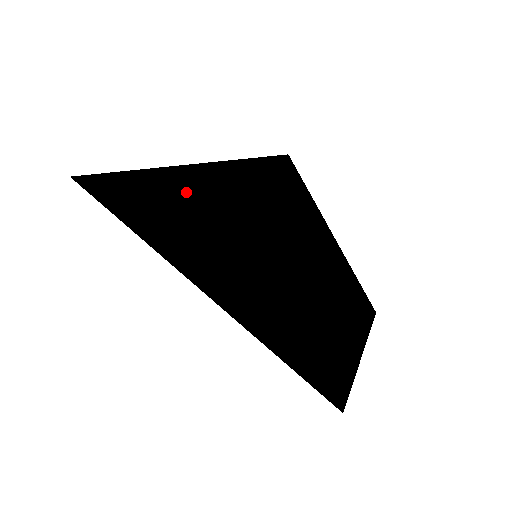
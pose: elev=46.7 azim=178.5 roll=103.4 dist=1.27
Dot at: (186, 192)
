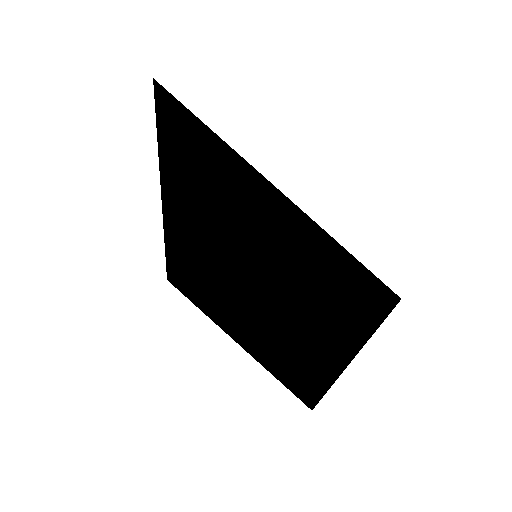
Dot at: occluded
